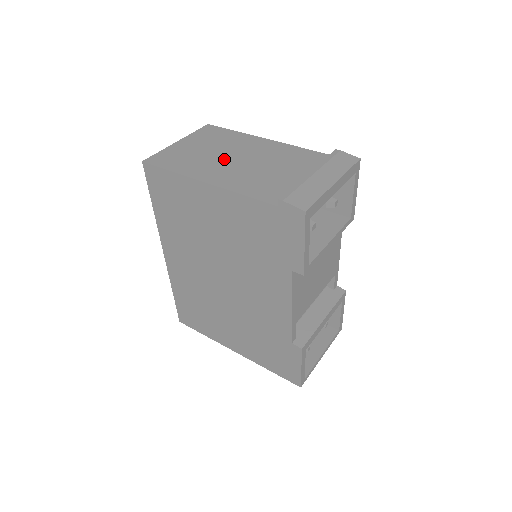
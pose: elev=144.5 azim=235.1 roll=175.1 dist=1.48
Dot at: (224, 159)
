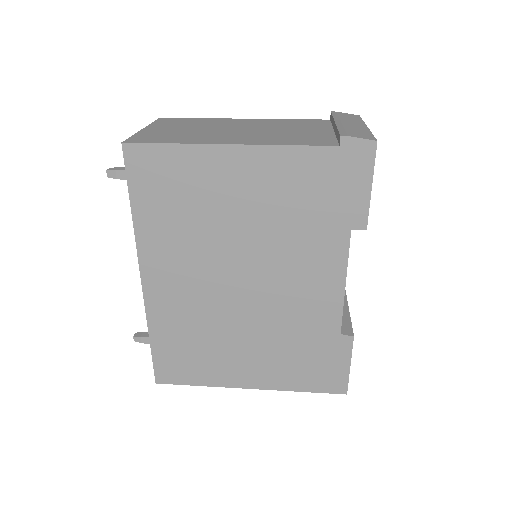
Dot at: (223, 131)
